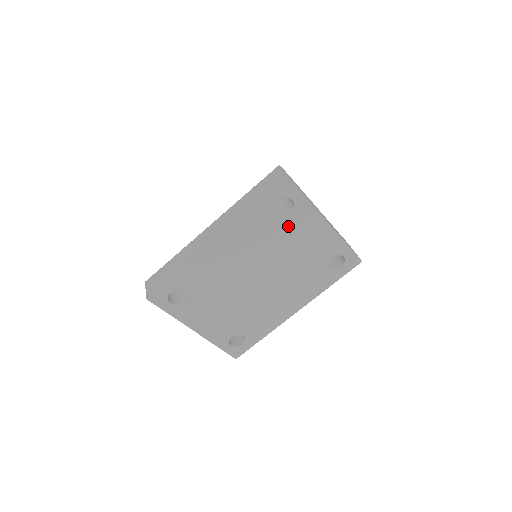
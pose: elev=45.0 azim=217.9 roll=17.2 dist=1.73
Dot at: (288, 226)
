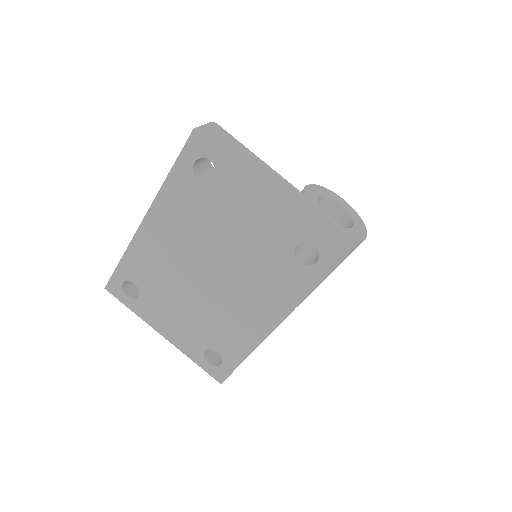
Dot at: (218, 198)
